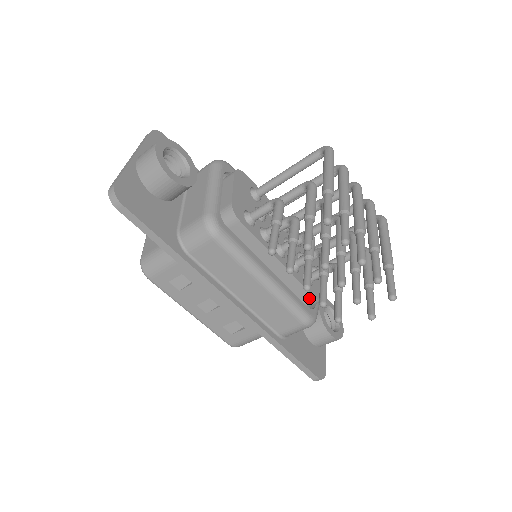
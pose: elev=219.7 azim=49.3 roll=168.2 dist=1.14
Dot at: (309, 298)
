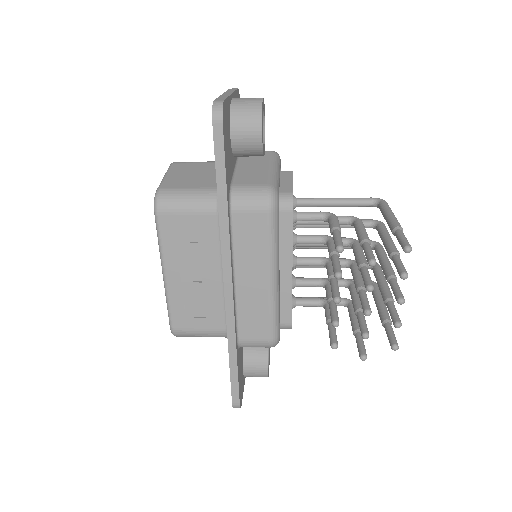
Dot at: (286, 319)
